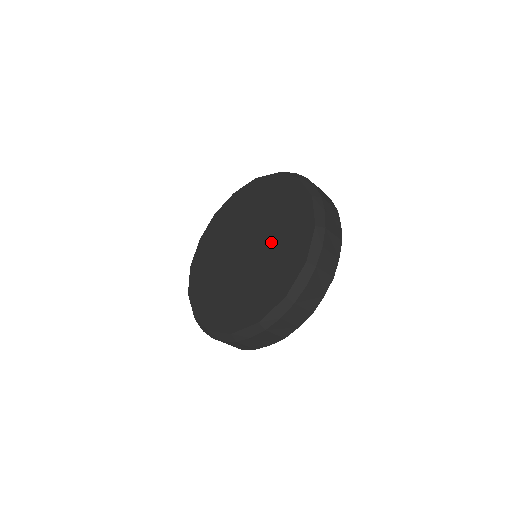
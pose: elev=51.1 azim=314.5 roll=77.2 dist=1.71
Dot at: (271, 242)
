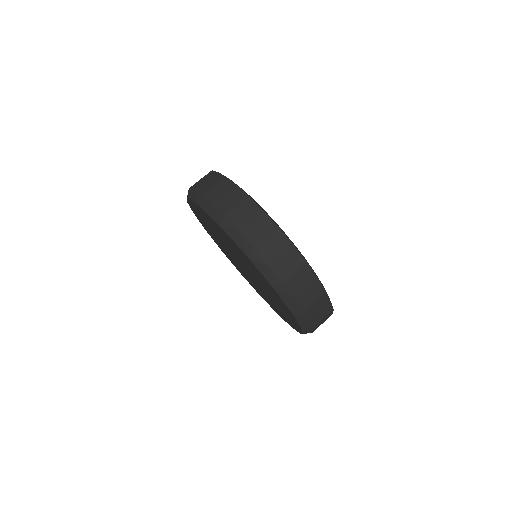
Dot at: occluded
